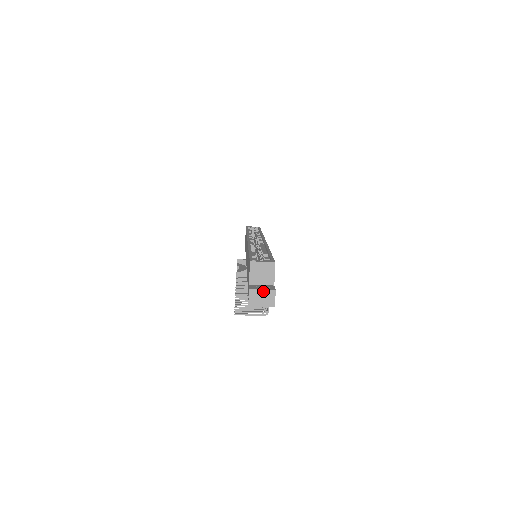
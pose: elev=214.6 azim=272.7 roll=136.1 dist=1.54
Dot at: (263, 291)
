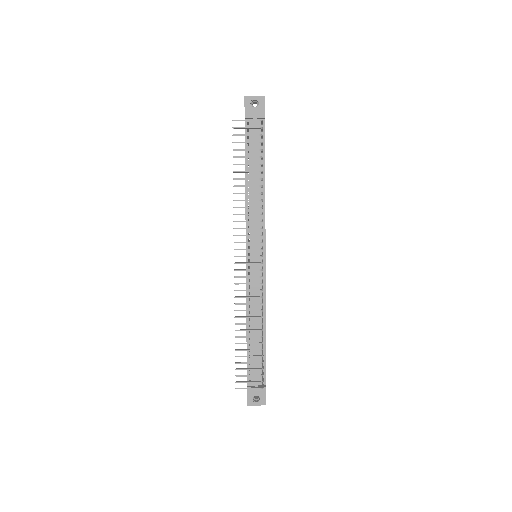
Dot at: occluded
